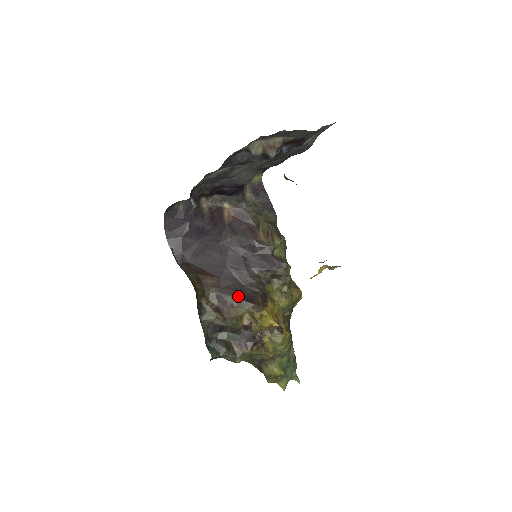
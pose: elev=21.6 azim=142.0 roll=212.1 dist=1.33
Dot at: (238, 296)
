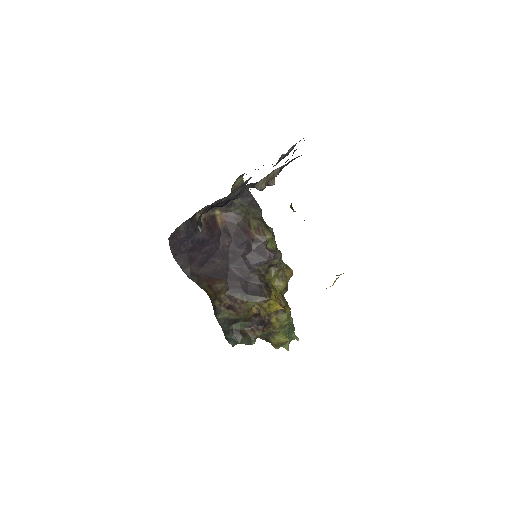
Dot at: (246, 292)
